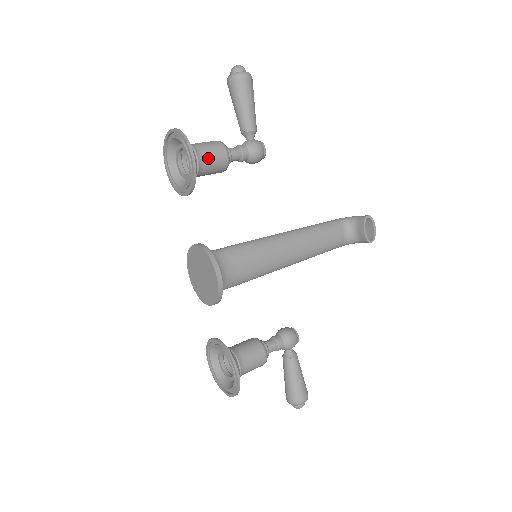
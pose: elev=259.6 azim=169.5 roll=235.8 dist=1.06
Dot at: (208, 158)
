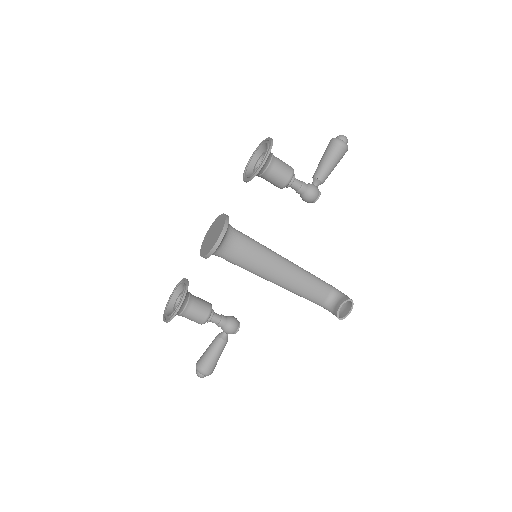
Dot at: (276, 171)
